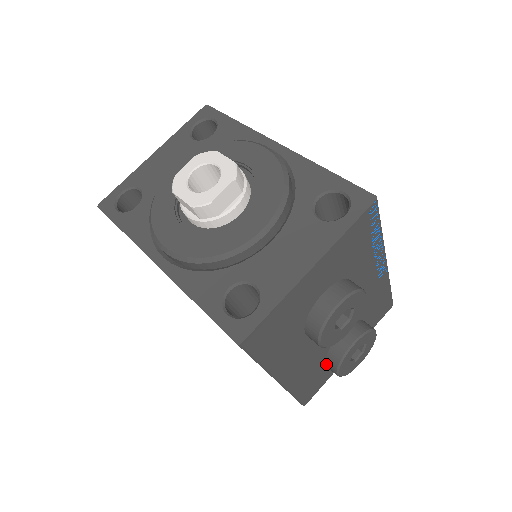
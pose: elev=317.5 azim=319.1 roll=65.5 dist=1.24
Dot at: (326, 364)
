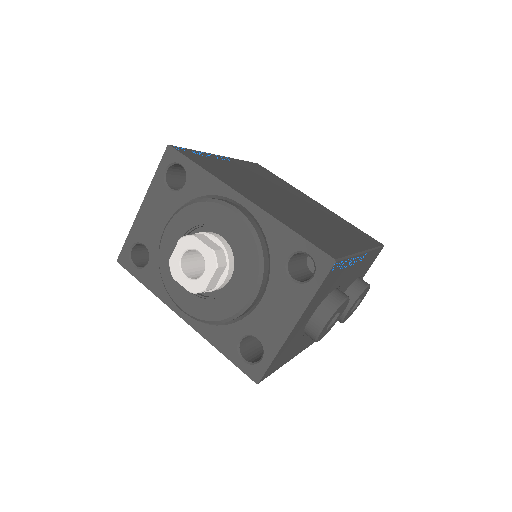
Dot at: occluded
